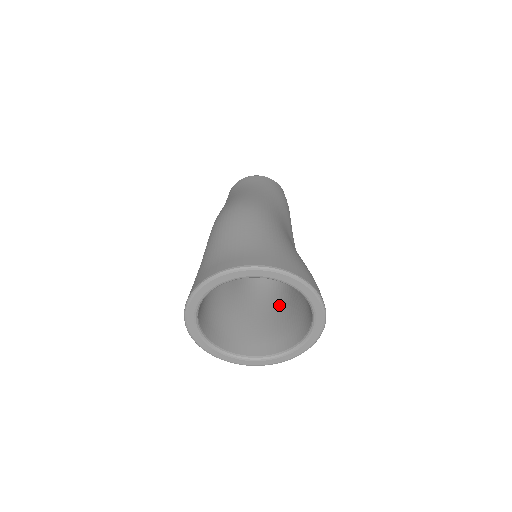
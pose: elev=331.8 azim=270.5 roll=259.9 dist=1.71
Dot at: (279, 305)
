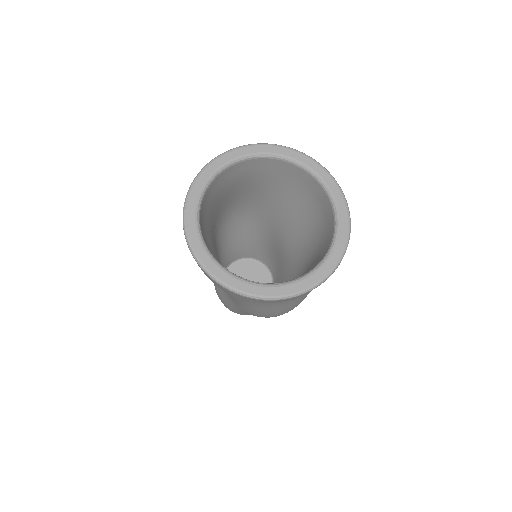
Dot at: occluded
